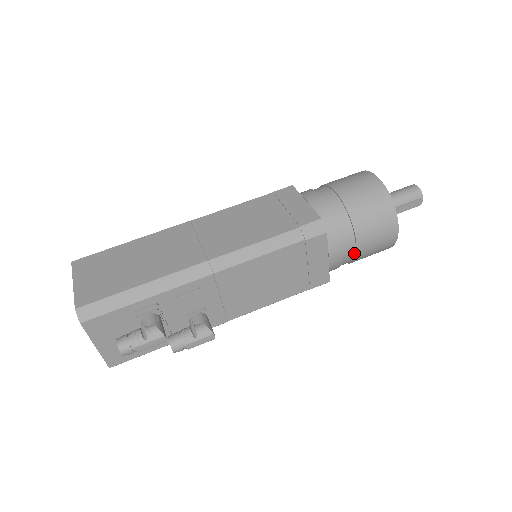
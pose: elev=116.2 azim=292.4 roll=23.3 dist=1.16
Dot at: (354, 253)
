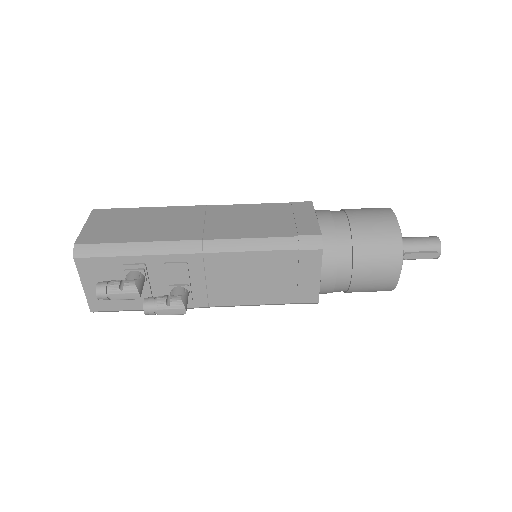
Dot at: (349, 281)
